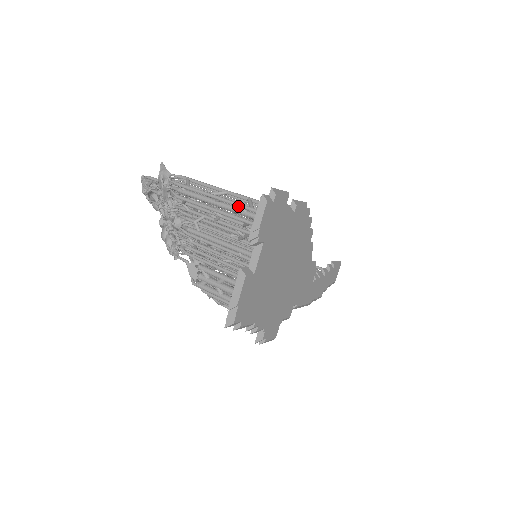
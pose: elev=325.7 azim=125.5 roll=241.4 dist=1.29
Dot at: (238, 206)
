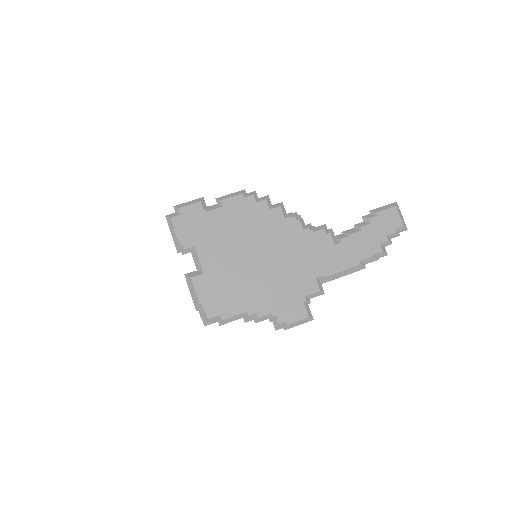
Dot at: occluded
